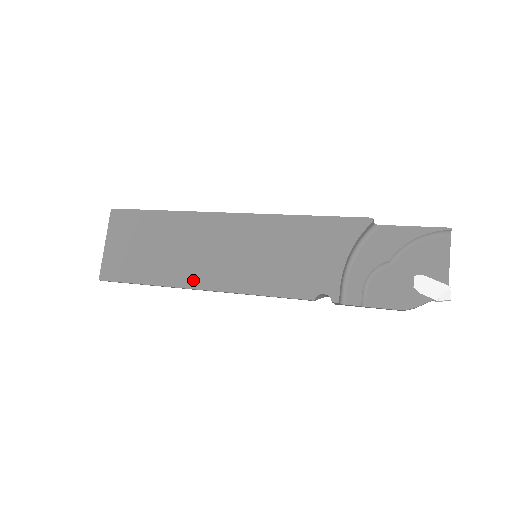
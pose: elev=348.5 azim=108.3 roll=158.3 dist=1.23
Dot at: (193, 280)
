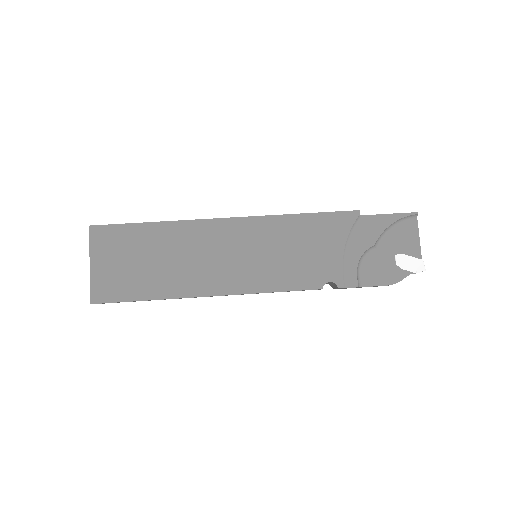
Dot at: (201, 288)
